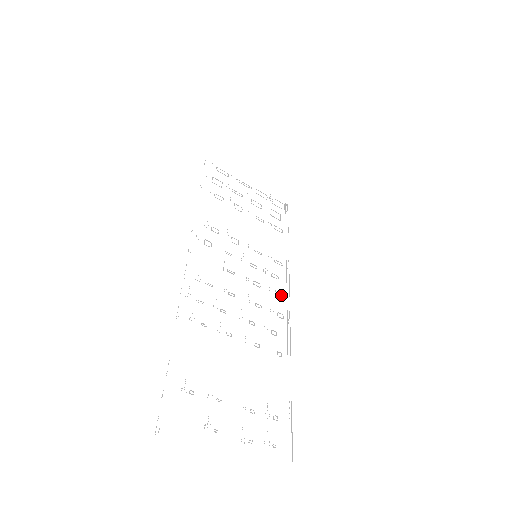
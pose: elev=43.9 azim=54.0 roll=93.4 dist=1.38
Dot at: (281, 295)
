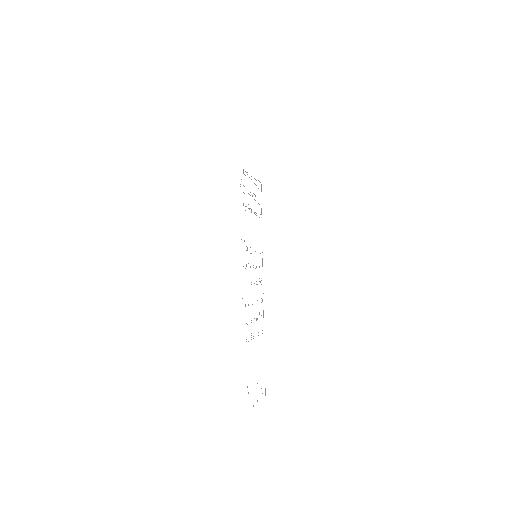
Dot at: occluded
